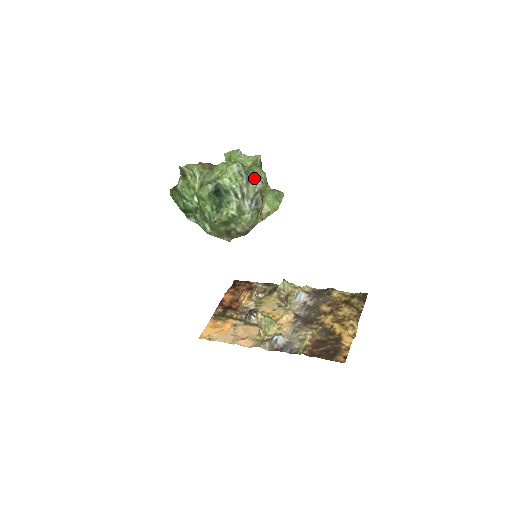
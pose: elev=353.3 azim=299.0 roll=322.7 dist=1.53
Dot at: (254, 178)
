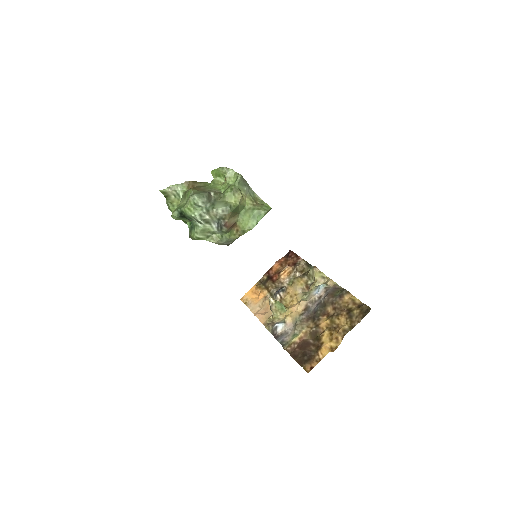
Dot at: (218, 205)
